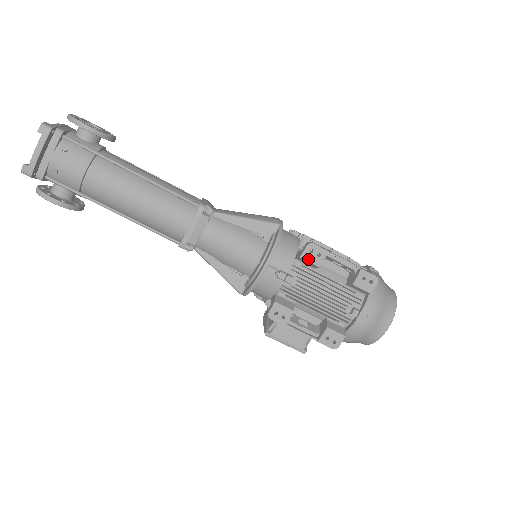
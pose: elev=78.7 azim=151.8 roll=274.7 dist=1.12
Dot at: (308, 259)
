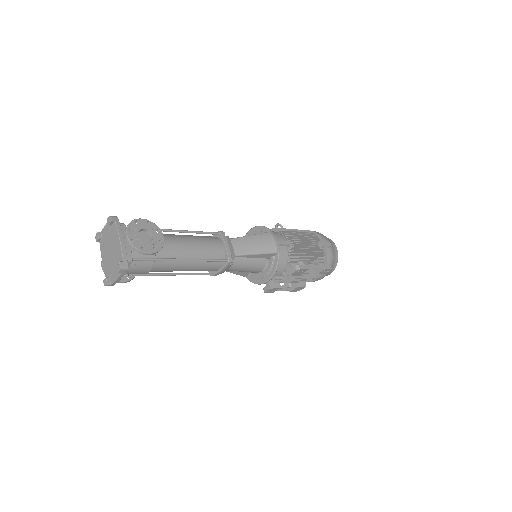
Dot at: (295, 274)
